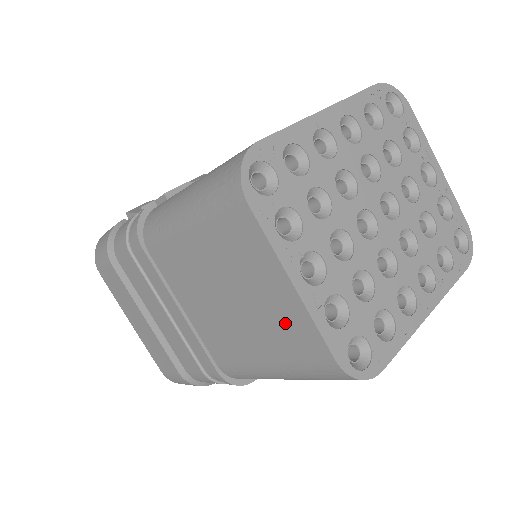
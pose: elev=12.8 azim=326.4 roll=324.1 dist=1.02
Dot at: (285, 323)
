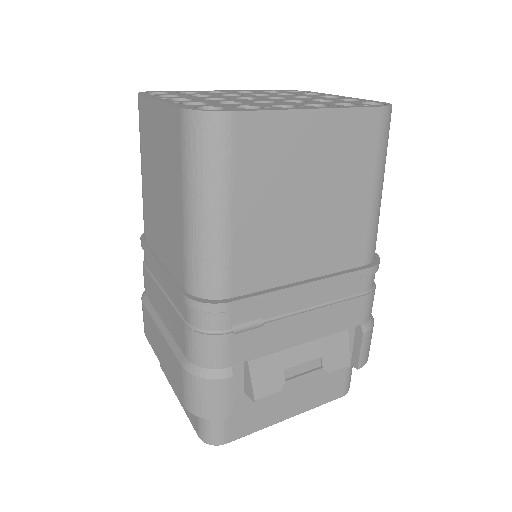
Dot at: (167, 138)
